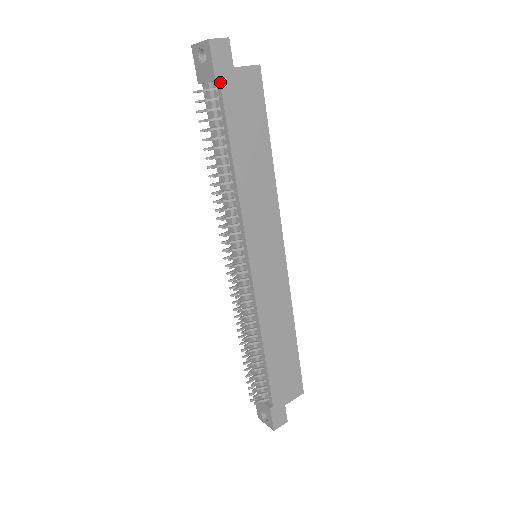
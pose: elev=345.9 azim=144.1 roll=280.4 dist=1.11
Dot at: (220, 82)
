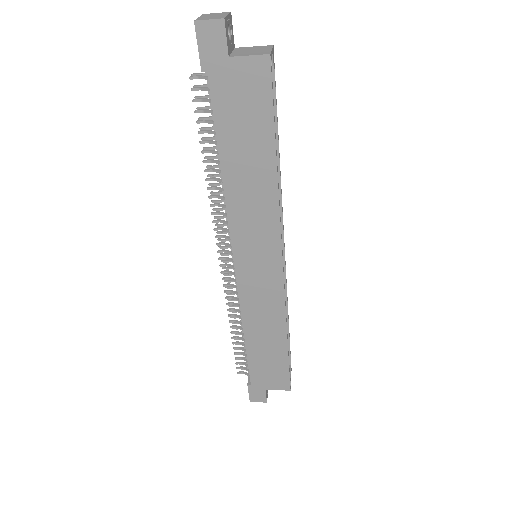
Dot at: (208, 74)
